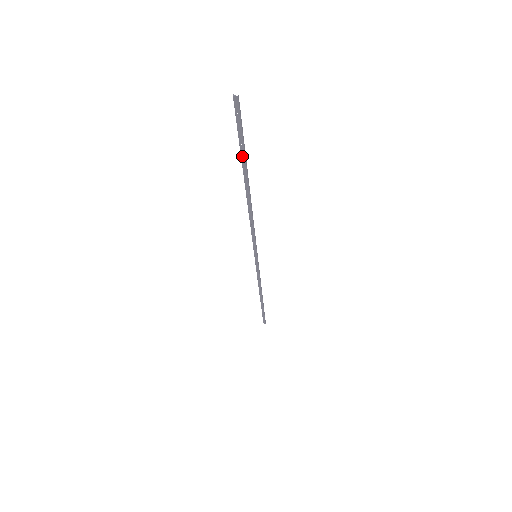
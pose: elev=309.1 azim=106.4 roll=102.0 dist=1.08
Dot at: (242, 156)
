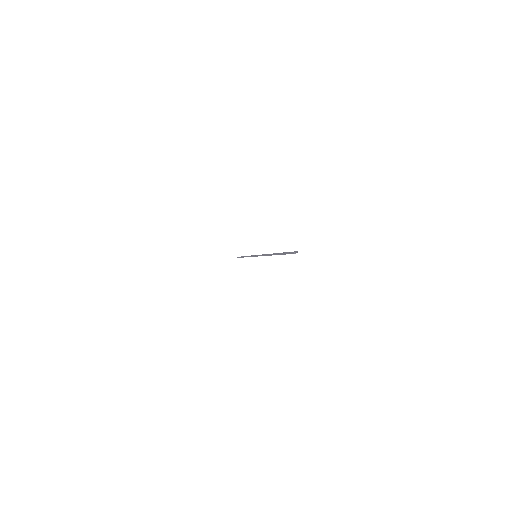
Dot at: occluded
